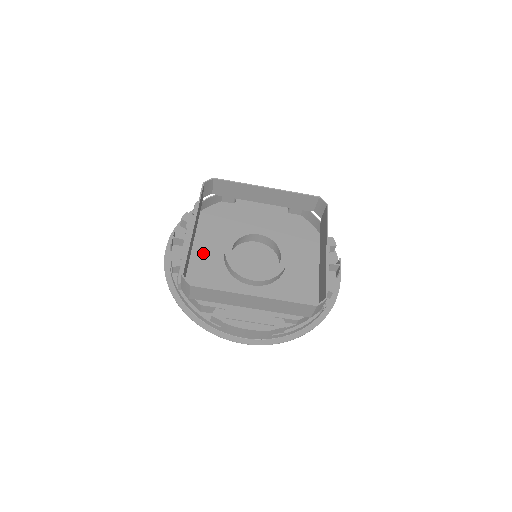
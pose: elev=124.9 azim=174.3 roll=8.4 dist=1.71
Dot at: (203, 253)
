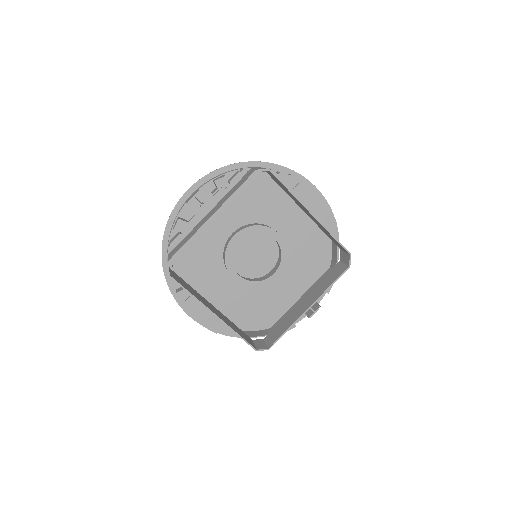
Dot at: (214, 221)
